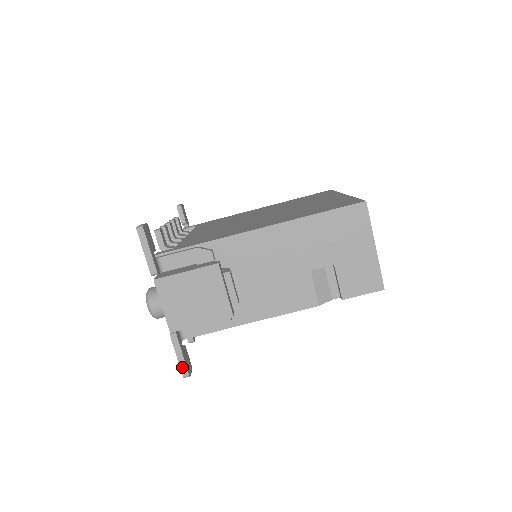
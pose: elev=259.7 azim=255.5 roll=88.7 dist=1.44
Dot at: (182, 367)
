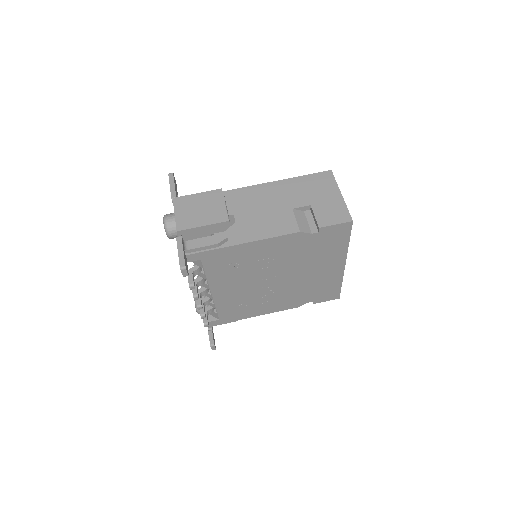
Dot at: (181, 260)
